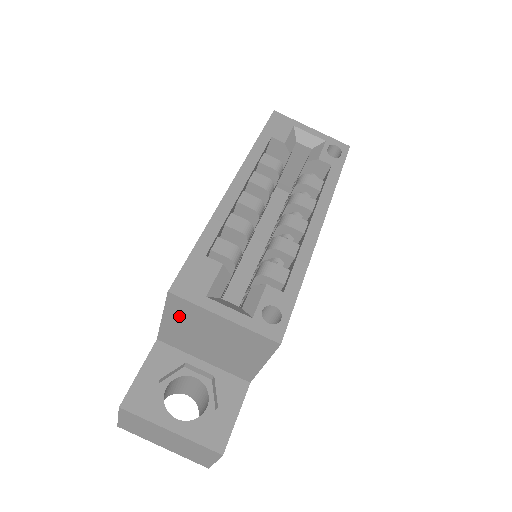
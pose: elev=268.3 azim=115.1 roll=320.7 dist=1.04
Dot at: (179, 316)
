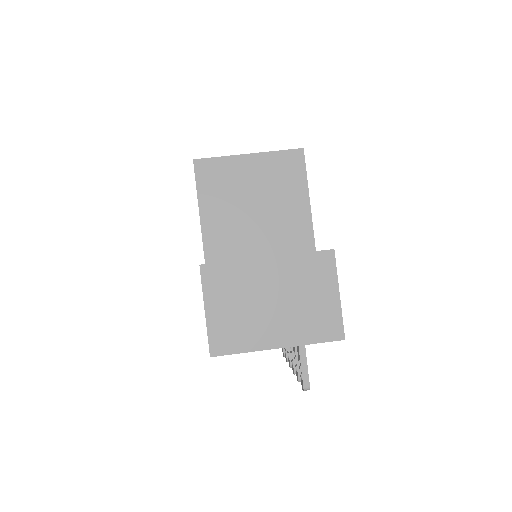
Dot at: (213, 192)
